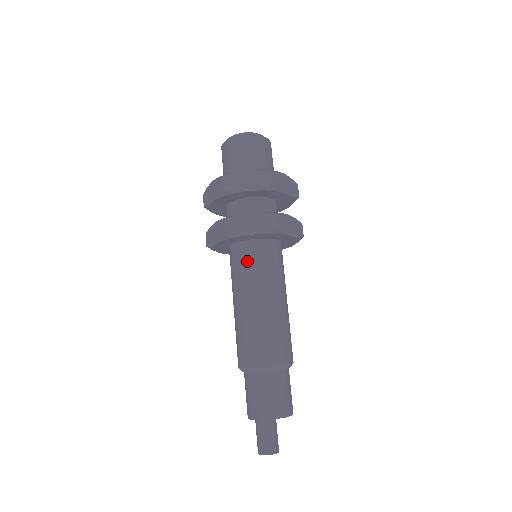
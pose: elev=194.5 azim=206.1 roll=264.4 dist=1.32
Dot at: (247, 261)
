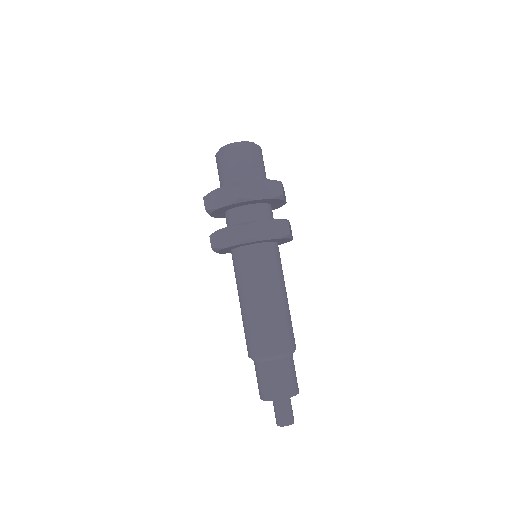
Dot at: (237, 267)
